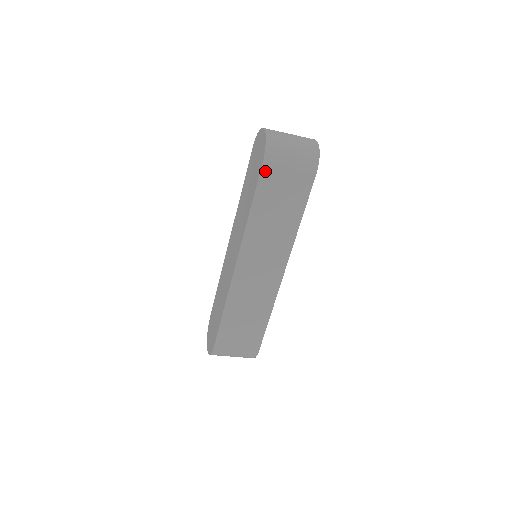
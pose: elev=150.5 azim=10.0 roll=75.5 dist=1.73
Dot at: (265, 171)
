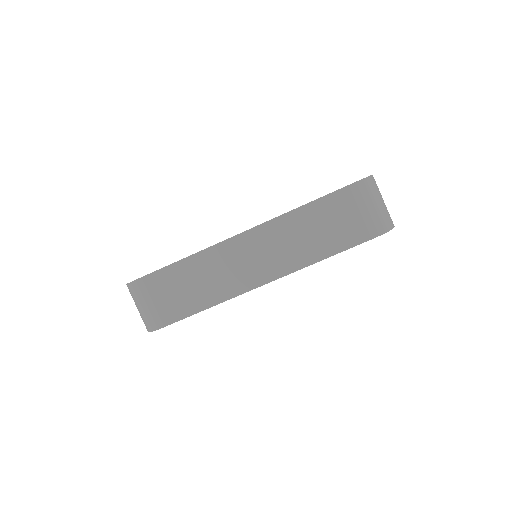
Dot at: (345, 192)
